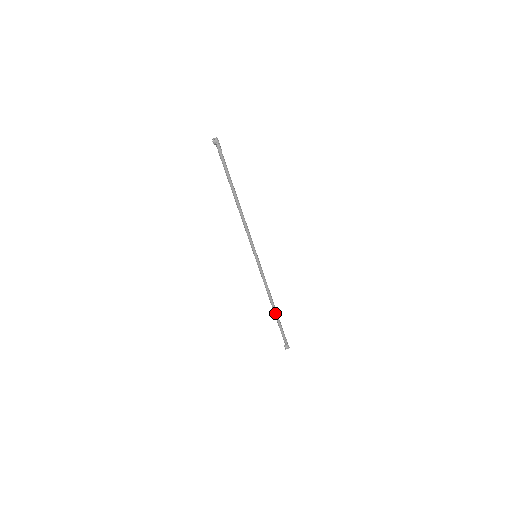
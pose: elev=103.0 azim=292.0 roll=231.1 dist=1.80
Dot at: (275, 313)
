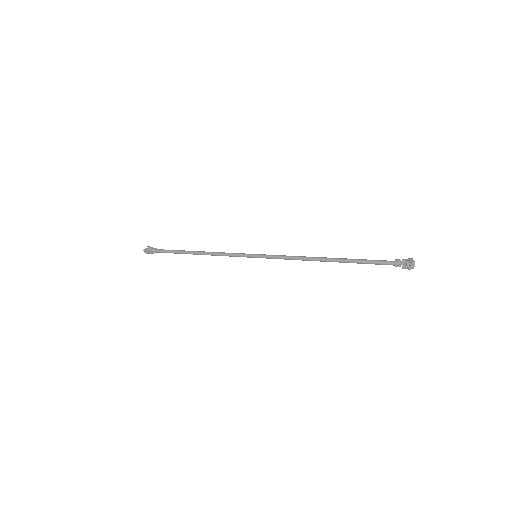
Dot at: (340, 259)
